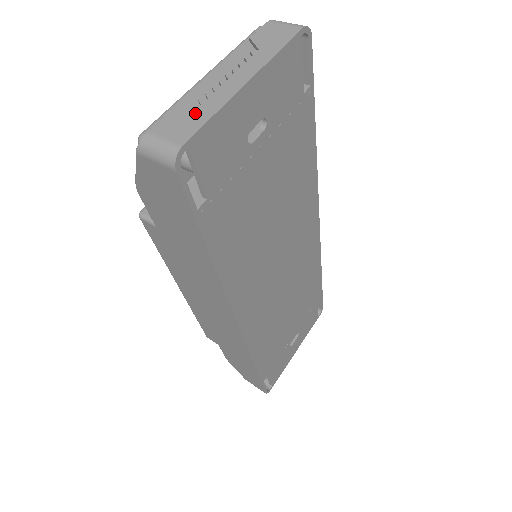
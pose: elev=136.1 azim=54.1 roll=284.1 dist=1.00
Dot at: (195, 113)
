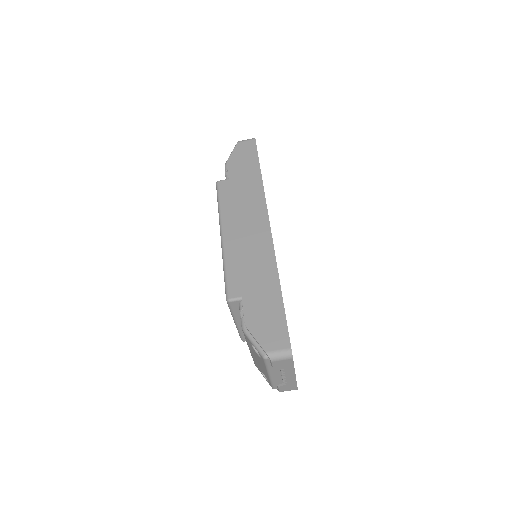
Dot at: (289, 385)
